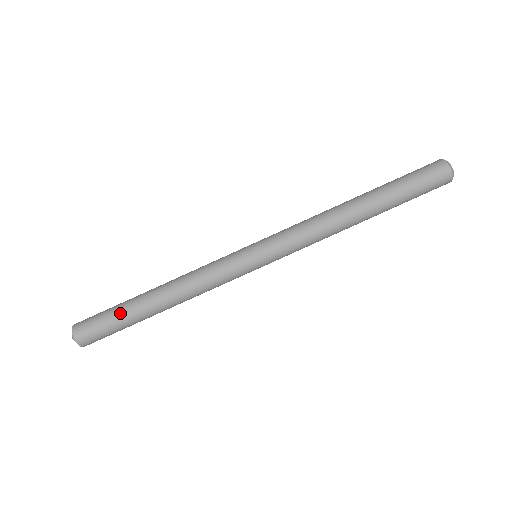
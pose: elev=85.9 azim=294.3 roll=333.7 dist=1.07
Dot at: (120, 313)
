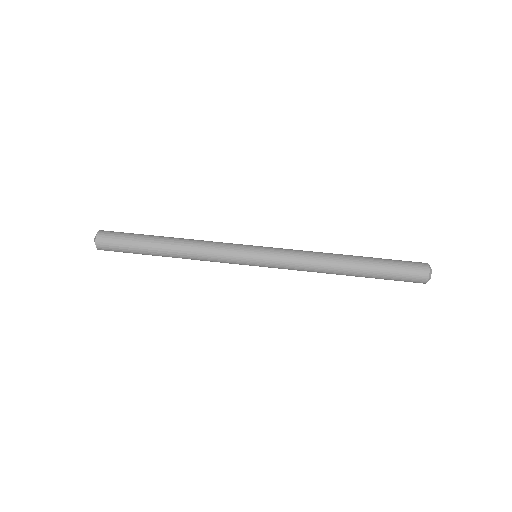
Dot at: (138, 242)
